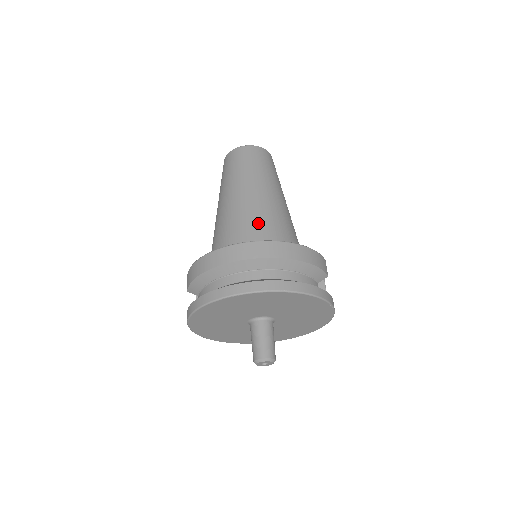
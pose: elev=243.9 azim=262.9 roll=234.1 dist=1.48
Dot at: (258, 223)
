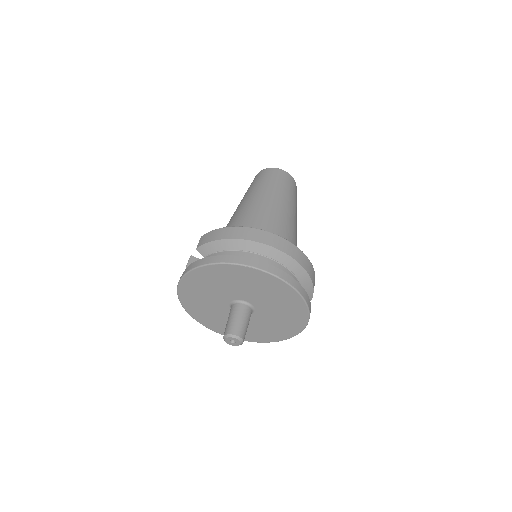
Dot at: (281, 229)
